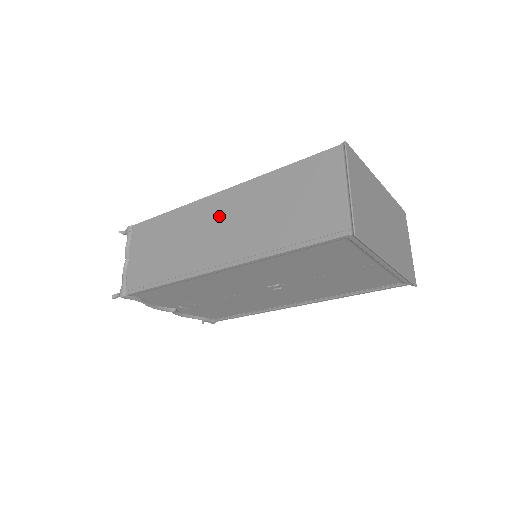
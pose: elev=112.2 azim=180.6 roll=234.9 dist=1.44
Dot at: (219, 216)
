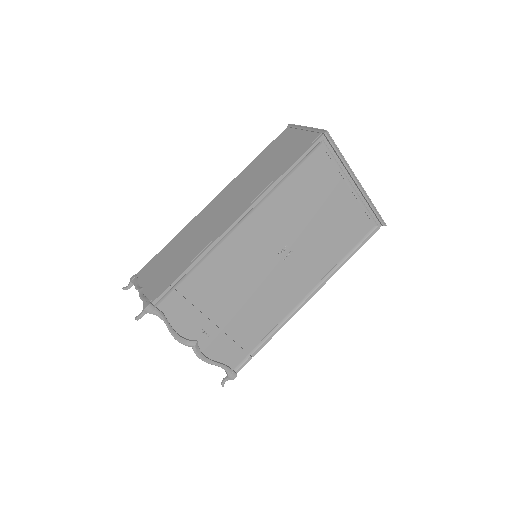
Dot at: (220, 205)
